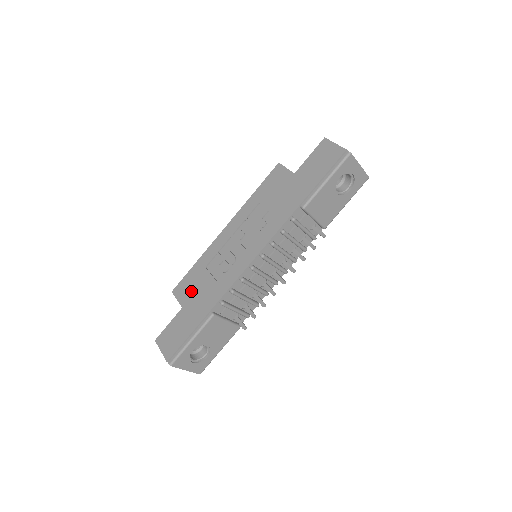
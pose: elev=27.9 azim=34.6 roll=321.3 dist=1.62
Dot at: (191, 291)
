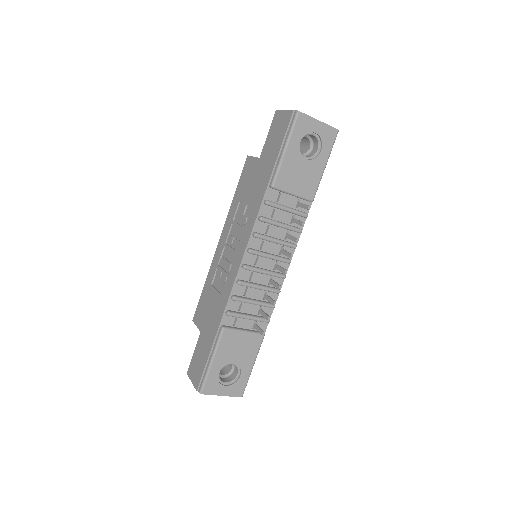
Dot at: (204, 313)
